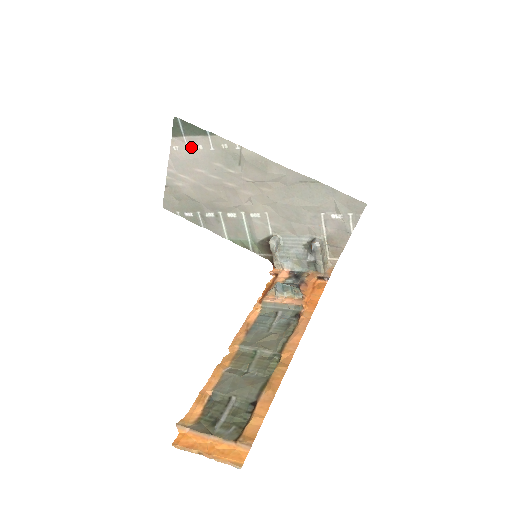
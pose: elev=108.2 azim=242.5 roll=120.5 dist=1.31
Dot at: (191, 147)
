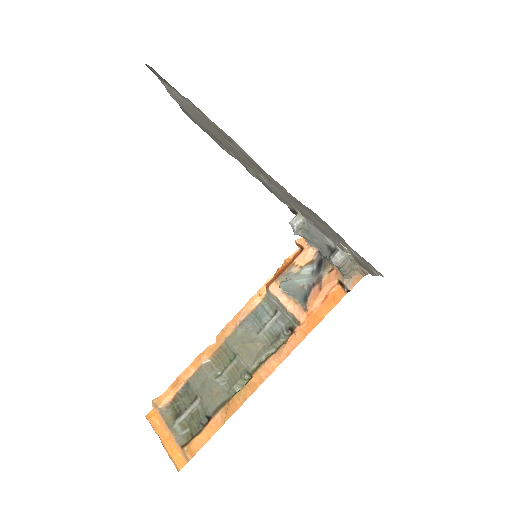
Dot at: (179, 96)
